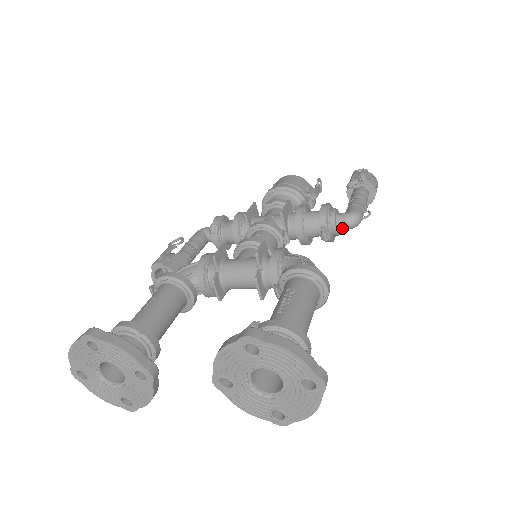
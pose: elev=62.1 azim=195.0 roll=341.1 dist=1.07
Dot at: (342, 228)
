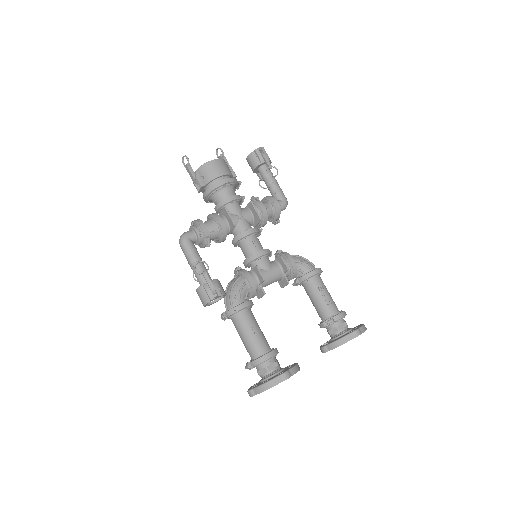
Dot at: occluded
